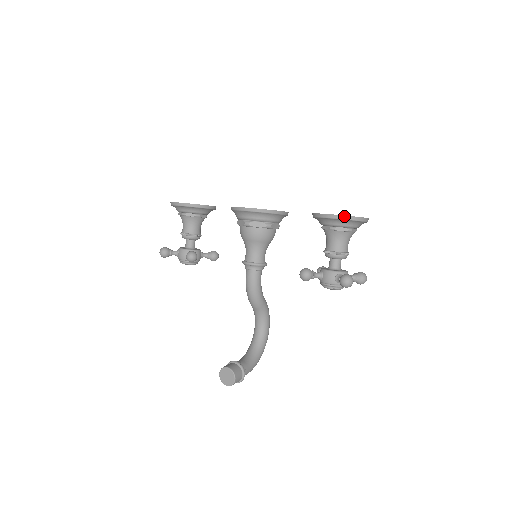
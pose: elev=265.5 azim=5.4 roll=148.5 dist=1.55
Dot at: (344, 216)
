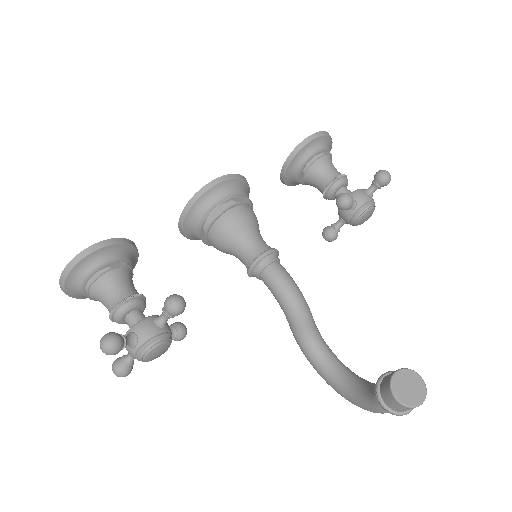
Dot at: (324, 132)
